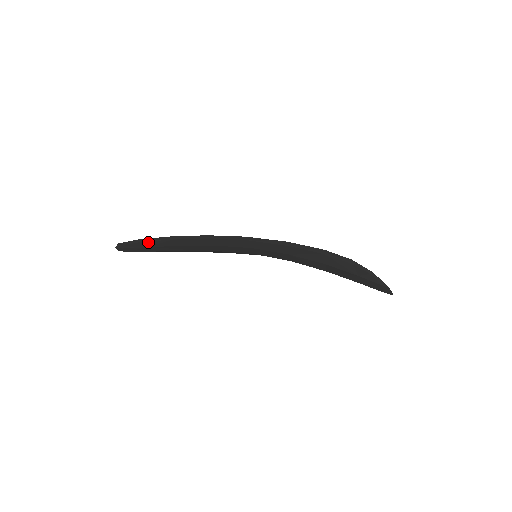
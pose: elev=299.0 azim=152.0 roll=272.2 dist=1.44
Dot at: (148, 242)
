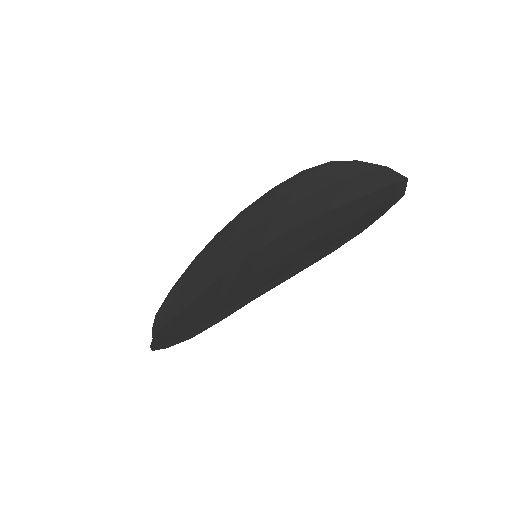
Dot at: (174, 341)
